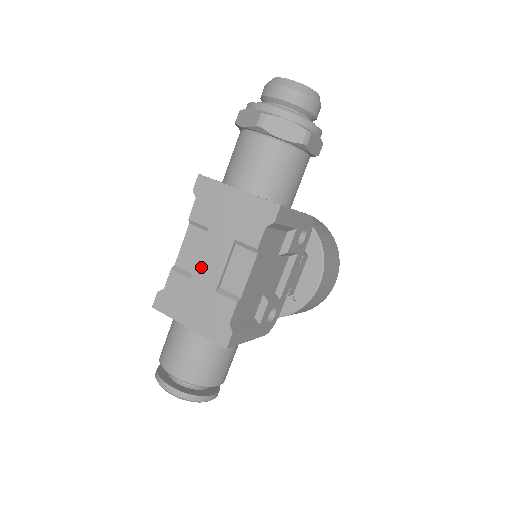
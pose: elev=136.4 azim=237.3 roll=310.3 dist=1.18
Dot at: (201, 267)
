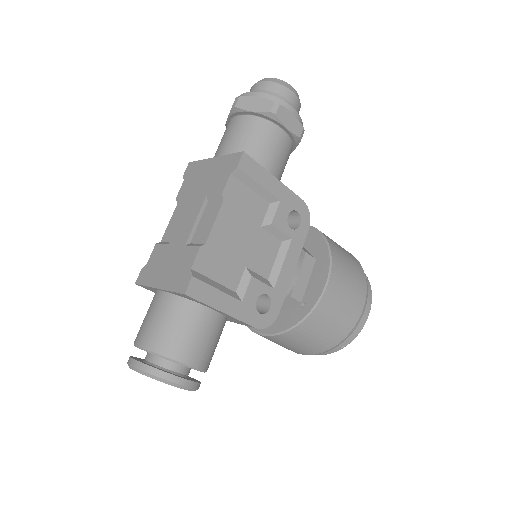
Dot at: (178, 231)
